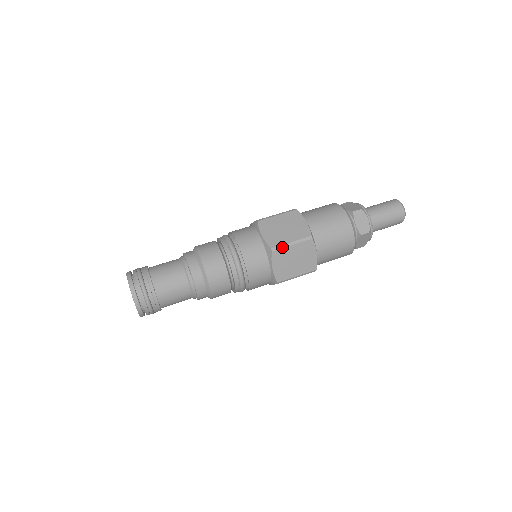
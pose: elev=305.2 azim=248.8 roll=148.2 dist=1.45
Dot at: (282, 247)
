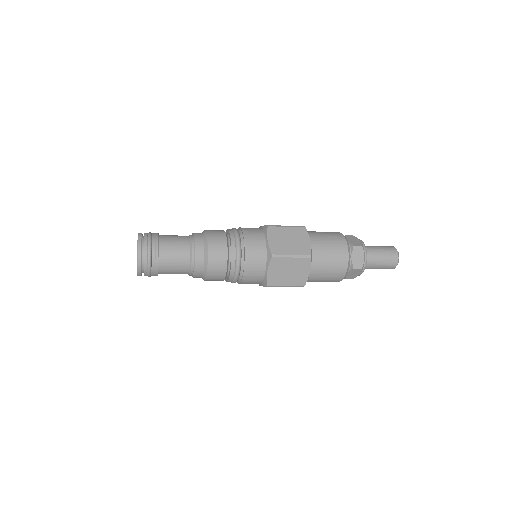
Dot at: (277, 226)
